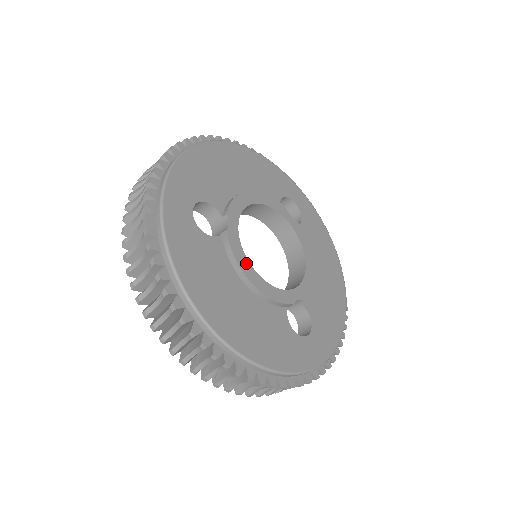
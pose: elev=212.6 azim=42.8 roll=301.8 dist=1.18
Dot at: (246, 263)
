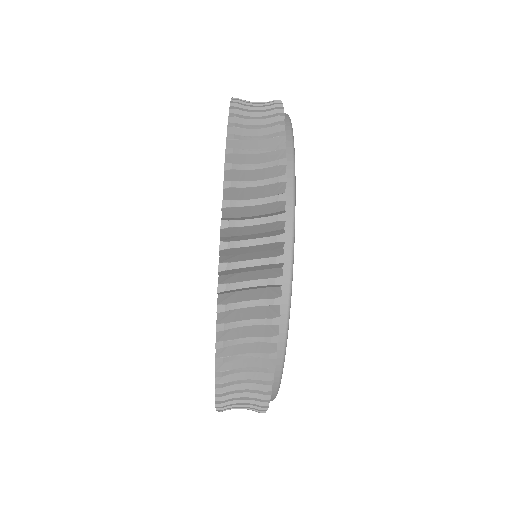
Dot at: occluded
